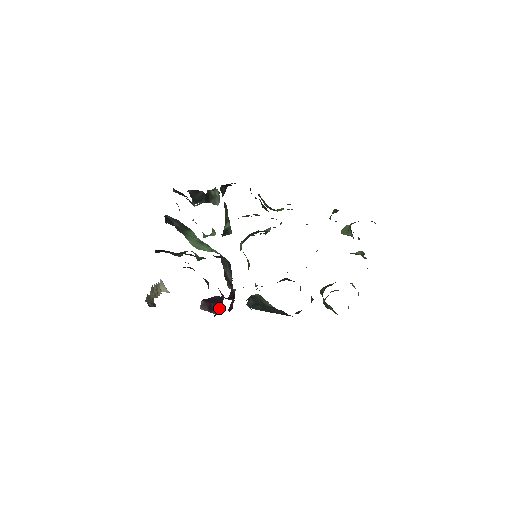
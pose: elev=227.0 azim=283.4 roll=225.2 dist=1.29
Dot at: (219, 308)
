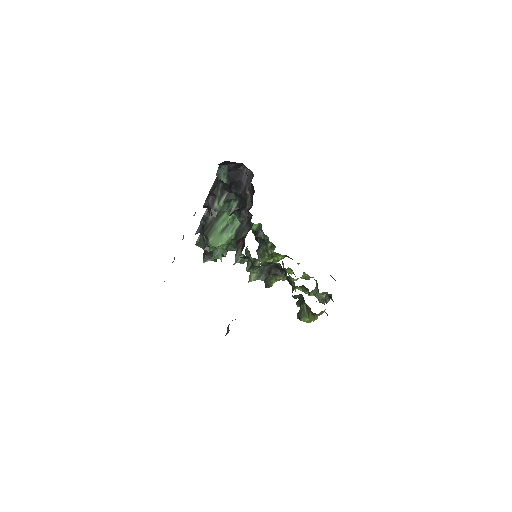
Dot at: occluded
